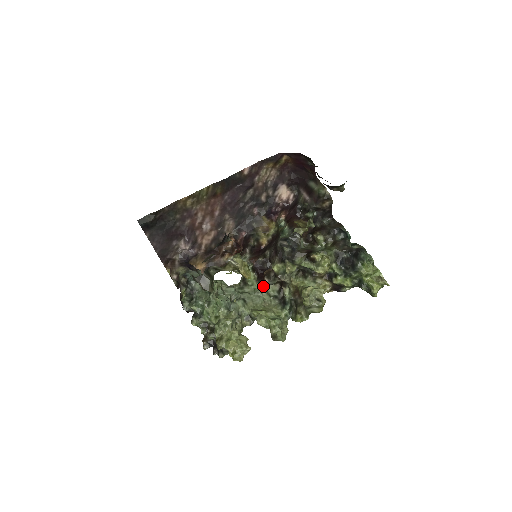
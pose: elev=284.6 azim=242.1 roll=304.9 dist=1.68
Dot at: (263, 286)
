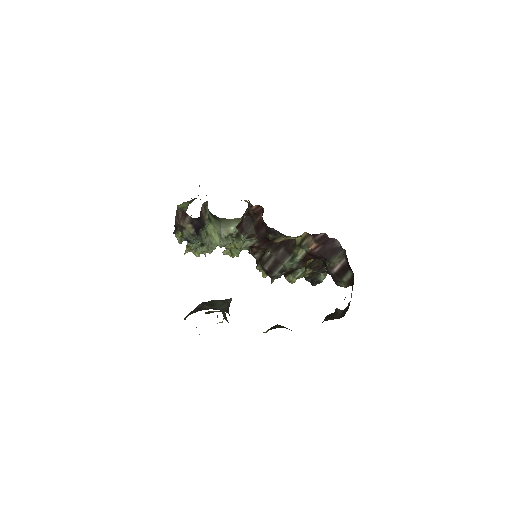
Dot at: occluded
